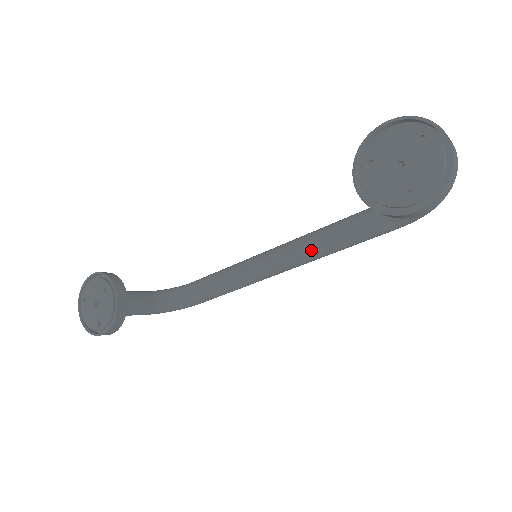
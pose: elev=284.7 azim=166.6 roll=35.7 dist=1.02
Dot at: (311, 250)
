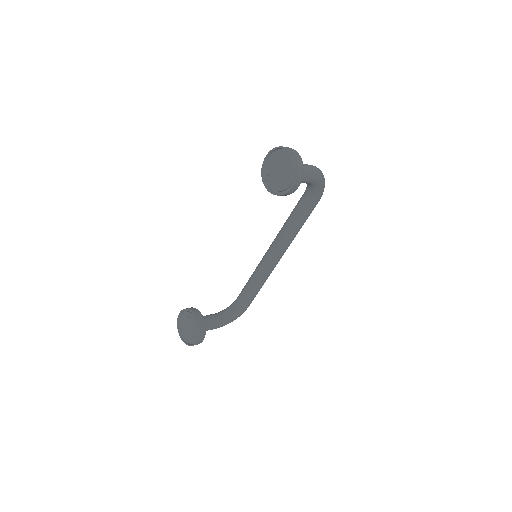
Dot at: (284, 238)
